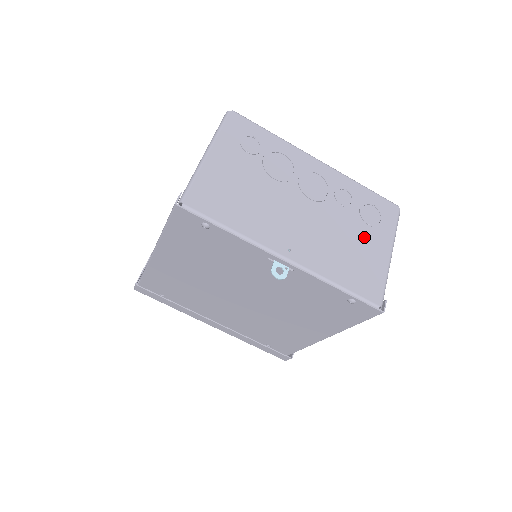
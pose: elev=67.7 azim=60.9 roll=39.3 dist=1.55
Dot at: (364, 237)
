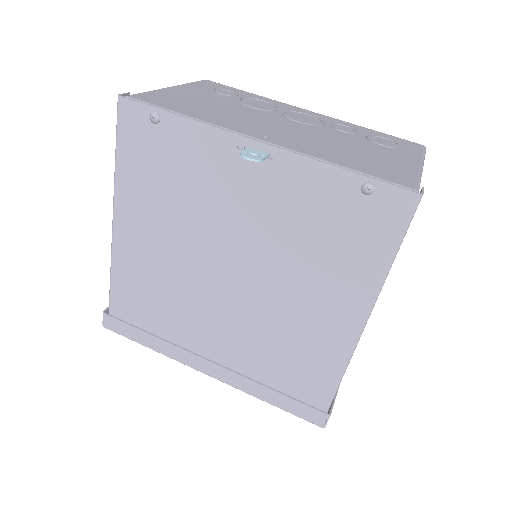
Dot at: (376, 149)
